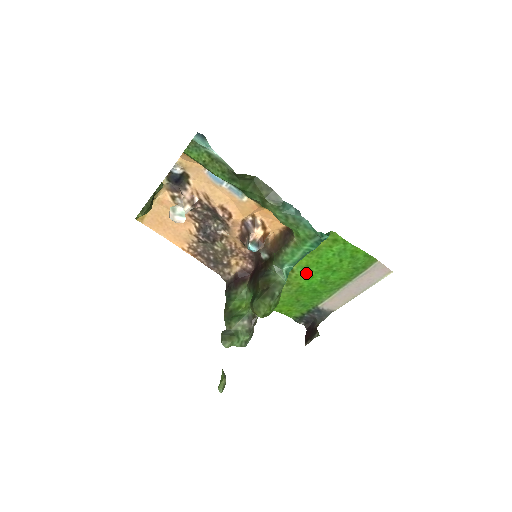
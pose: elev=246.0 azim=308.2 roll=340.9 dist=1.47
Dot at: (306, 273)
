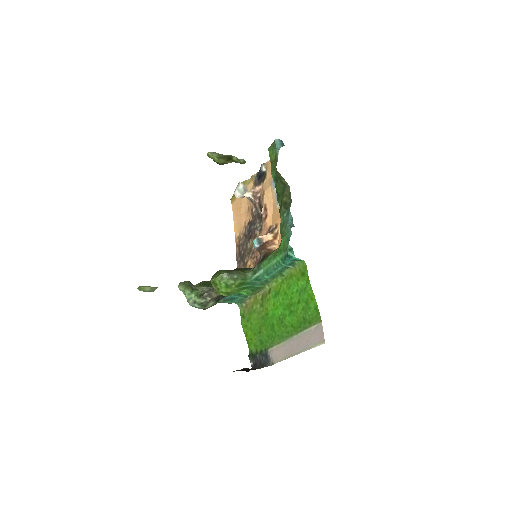
Dot at: (275, 300)
